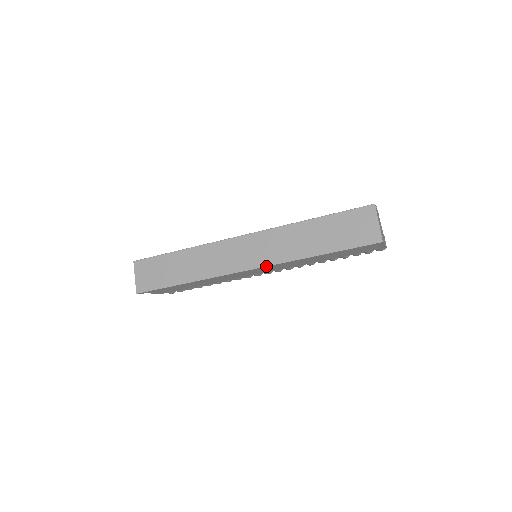
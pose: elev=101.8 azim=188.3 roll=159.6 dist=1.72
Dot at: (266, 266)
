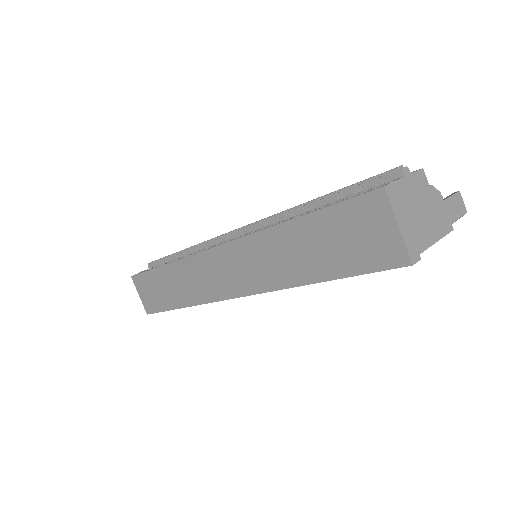
Dot at: (252, 294)
